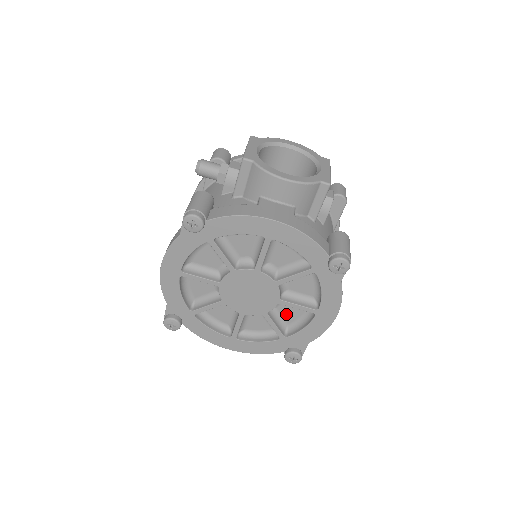
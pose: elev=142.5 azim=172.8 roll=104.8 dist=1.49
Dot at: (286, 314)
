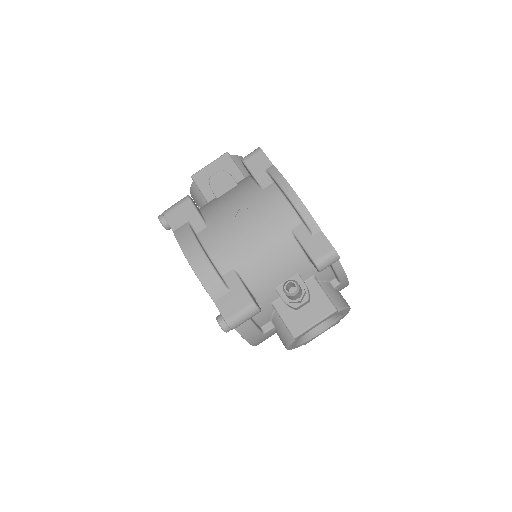
Dot at: occluded
